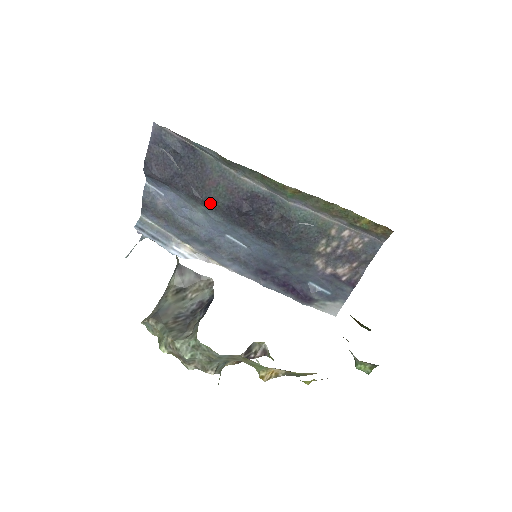
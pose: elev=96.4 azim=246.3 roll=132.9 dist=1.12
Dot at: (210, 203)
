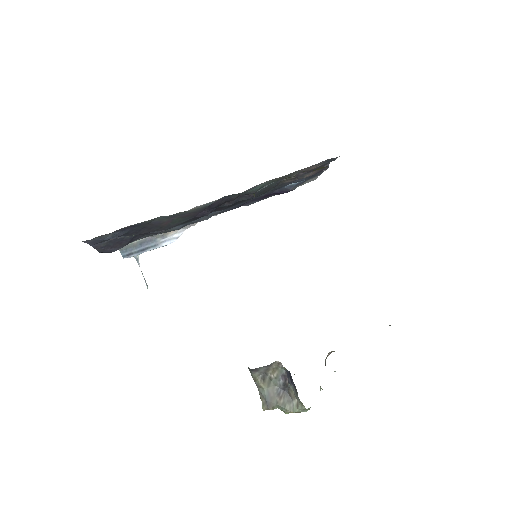
Dot at: occluded
